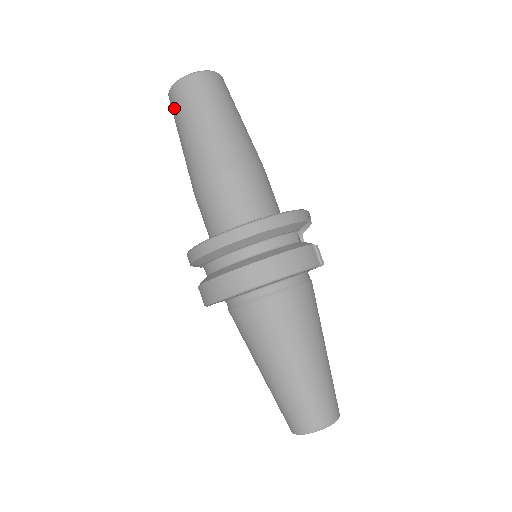
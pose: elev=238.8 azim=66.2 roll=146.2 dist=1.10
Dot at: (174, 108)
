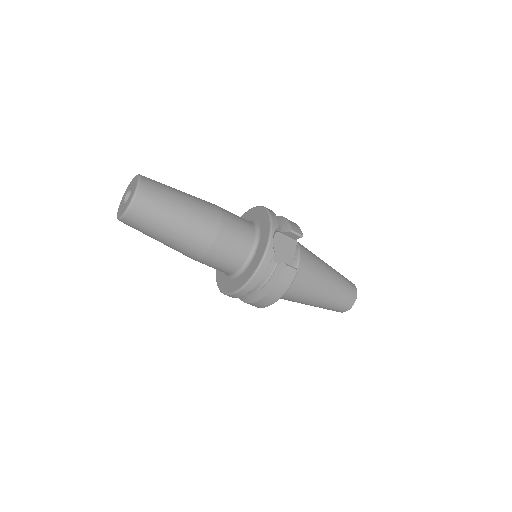
Dot at: occluded
